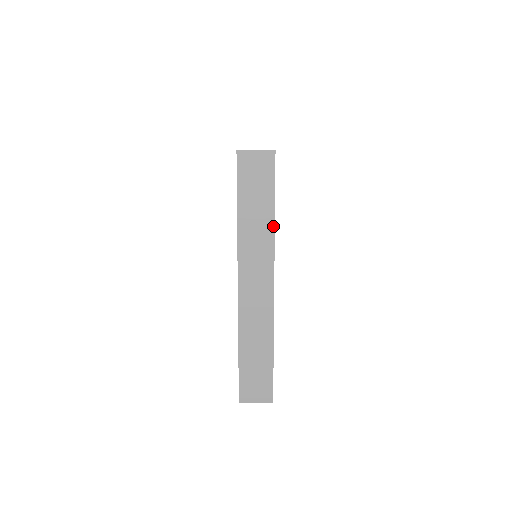
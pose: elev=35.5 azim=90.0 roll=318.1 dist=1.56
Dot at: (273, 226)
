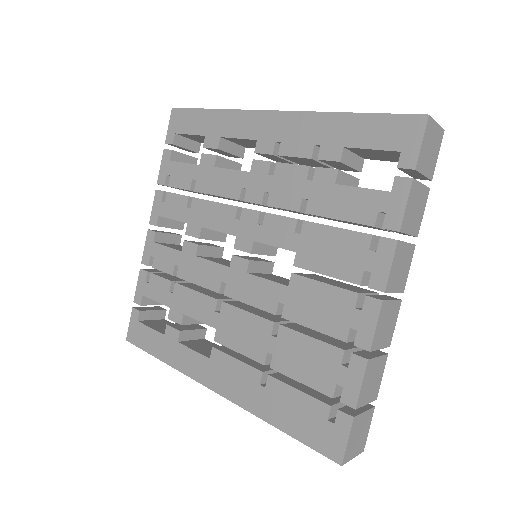
Dot at: occluded
